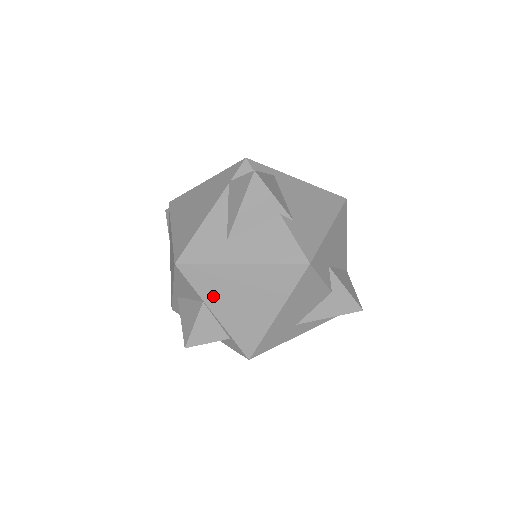
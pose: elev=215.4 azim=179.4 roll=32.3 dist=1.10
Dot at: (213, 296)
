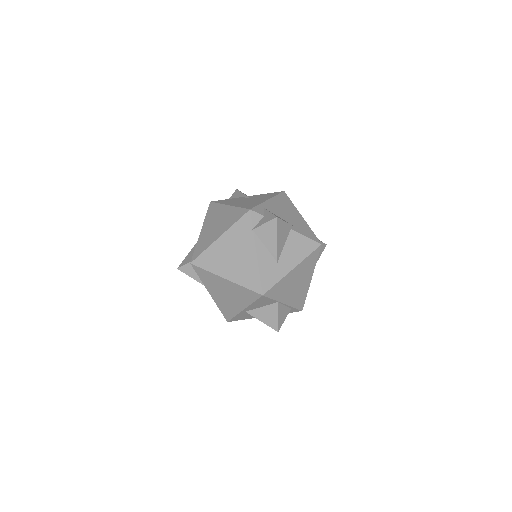
Dot at: (283, 295)
